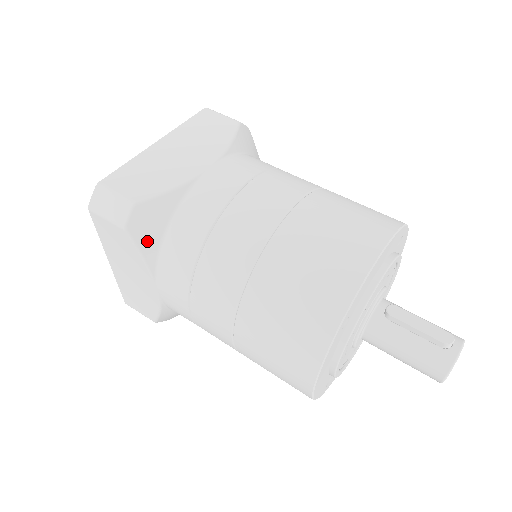
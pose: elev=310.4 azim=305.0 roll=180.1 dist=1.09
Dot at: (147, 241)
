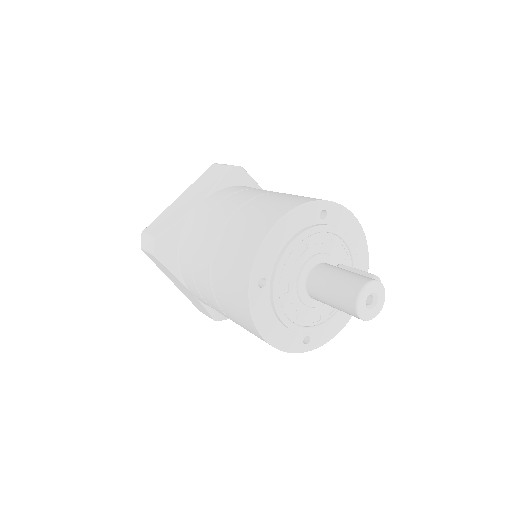
Dot at: (230, 178)
